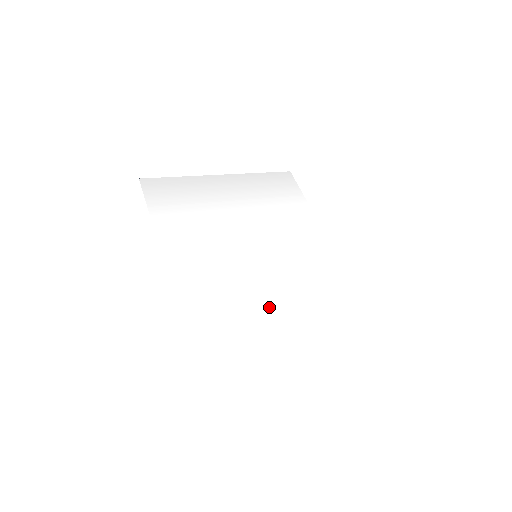
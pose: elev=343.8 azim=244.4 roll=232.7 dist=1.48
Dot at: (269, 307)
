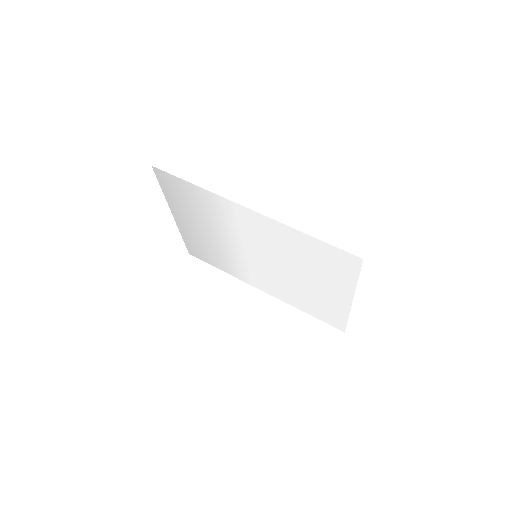
Dot at: (302, 274)
